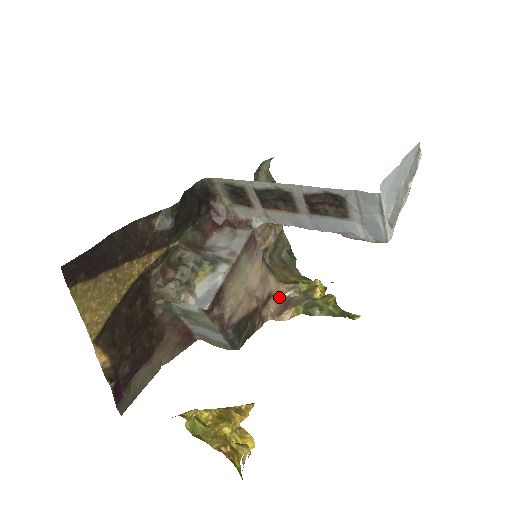
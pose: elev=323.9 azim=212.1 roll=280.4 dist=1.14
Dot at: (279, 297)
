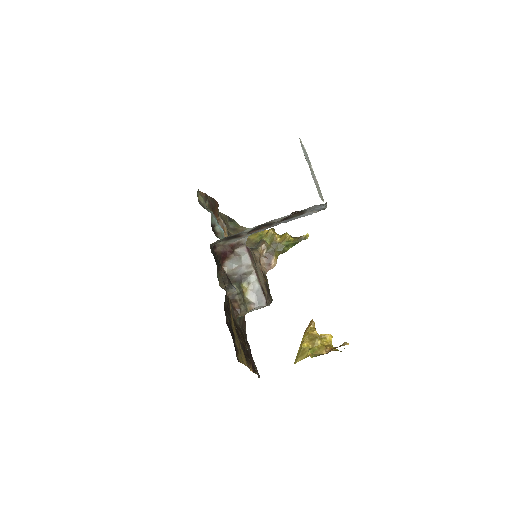
Dot at: (262, 257)
